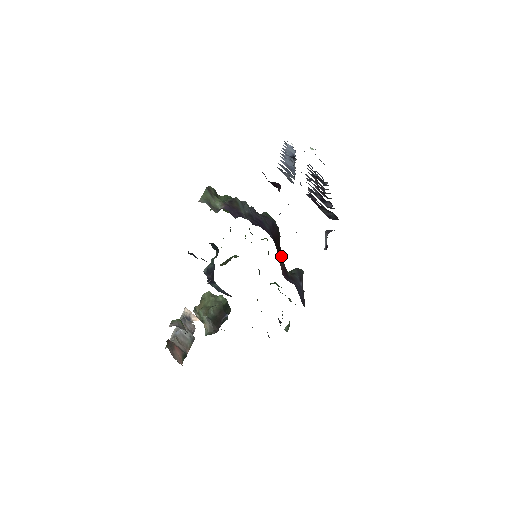
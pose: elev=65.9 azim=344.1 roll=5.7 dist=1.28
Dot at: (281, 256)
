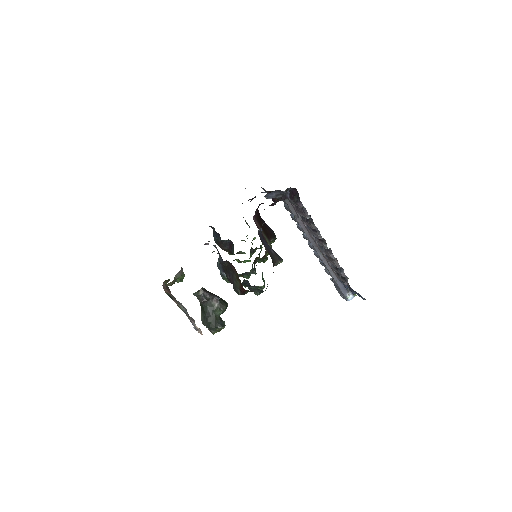
Dot at: (265, 235)
